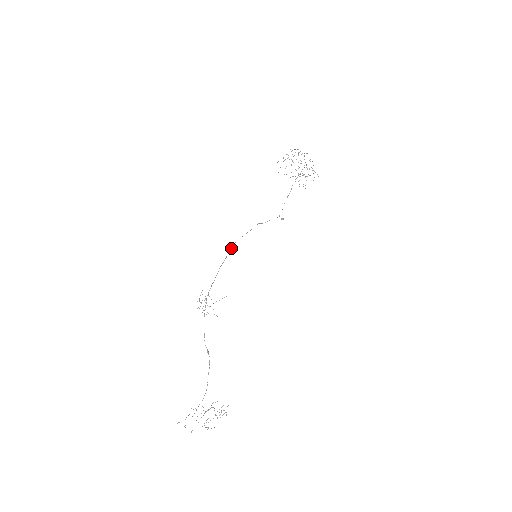
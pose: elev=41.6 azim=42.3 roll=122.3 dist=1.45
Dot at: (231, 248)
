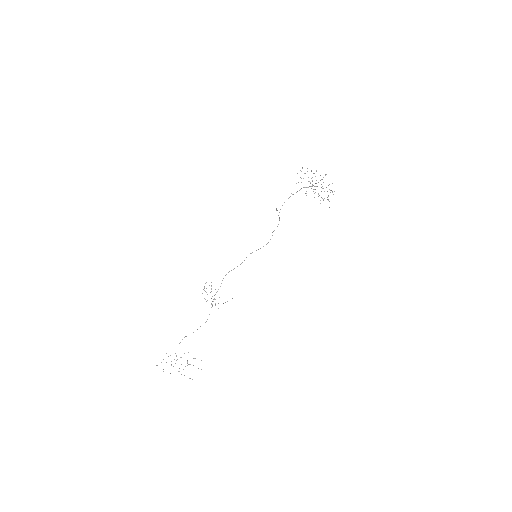
Dot at: occluded
